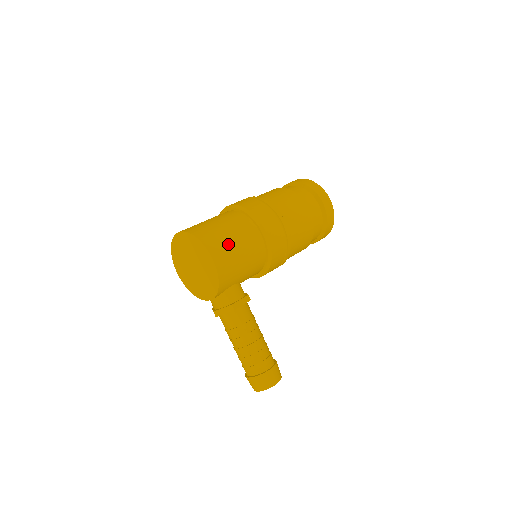
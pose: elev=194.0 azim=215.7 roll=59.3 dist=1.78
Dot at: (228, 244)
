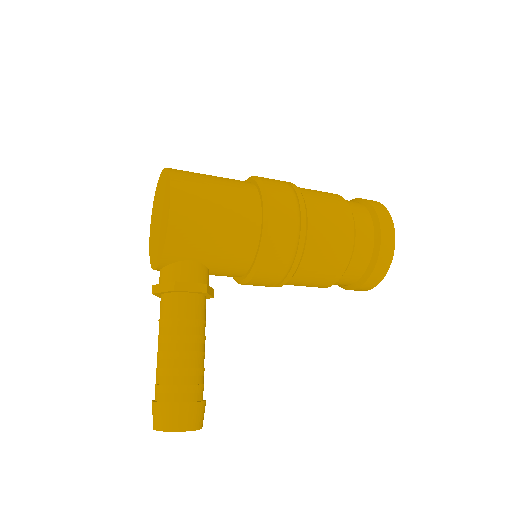
Dot at: (205, 198)
